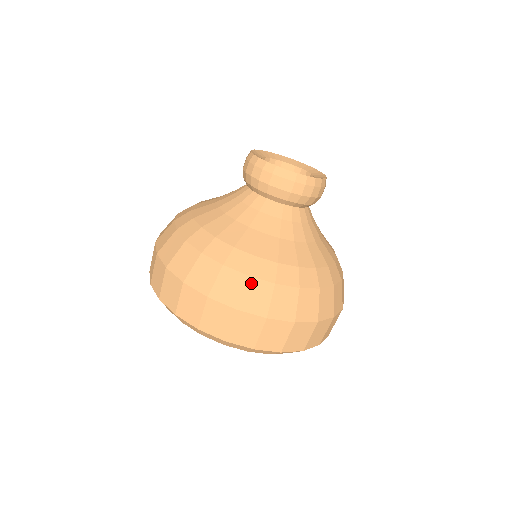
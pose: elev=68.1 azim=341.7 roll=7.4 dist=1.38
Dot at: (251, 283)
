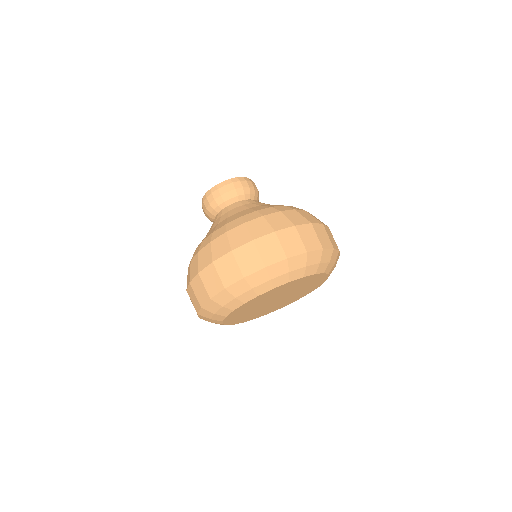
Dot at: (299, 212)
